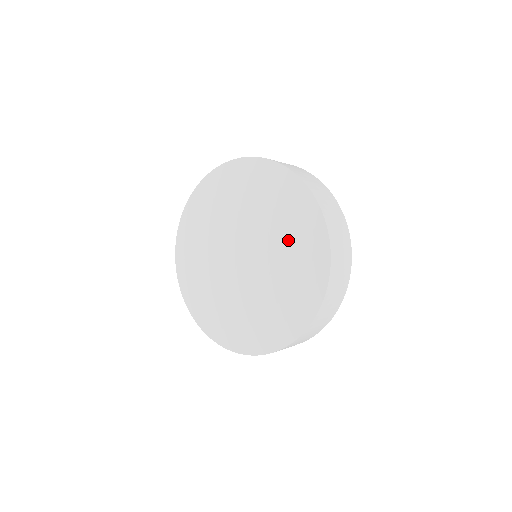
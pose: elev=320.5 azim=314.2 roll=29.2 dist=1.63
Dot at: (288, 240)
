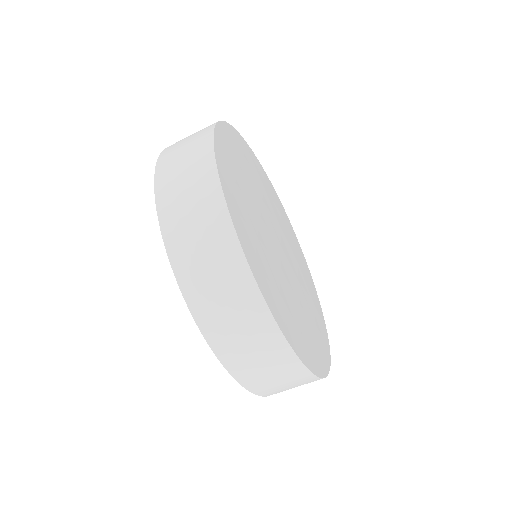
Dot at: occluded
